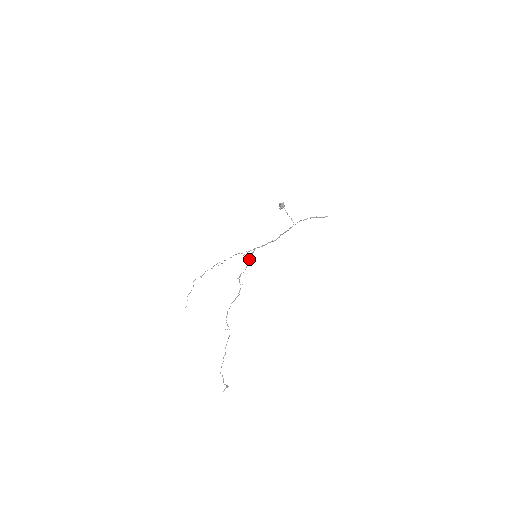
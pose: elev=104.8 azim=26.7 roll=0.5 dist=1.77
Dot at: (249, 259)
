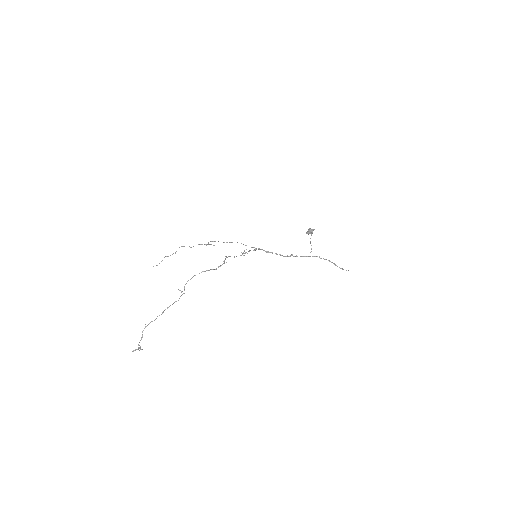
Dot at: (248, 251)
